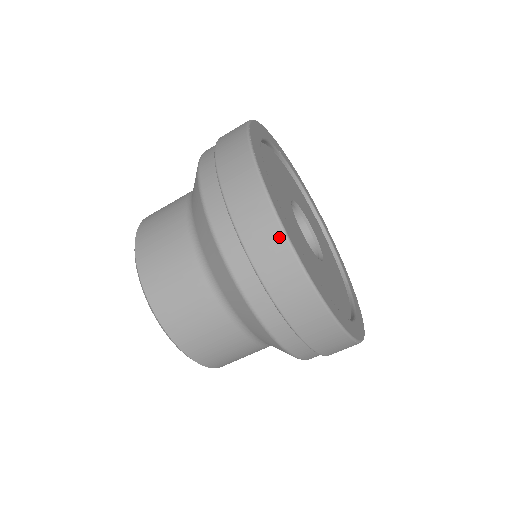
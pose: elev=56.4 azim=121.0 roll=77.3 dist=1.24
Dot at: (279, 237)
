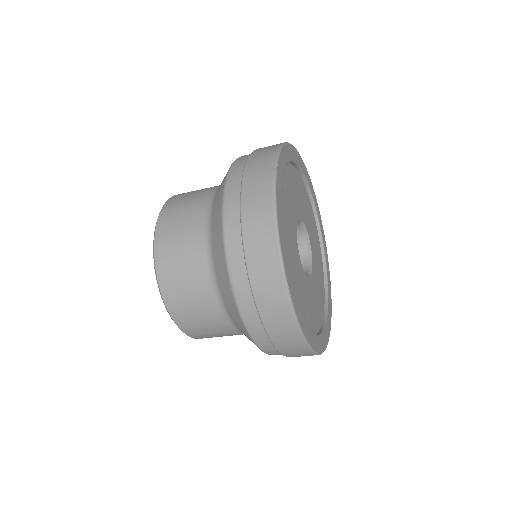
Dot at: (275, 258)
